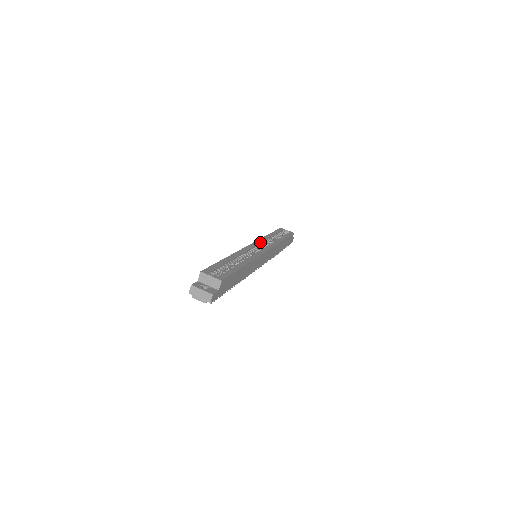
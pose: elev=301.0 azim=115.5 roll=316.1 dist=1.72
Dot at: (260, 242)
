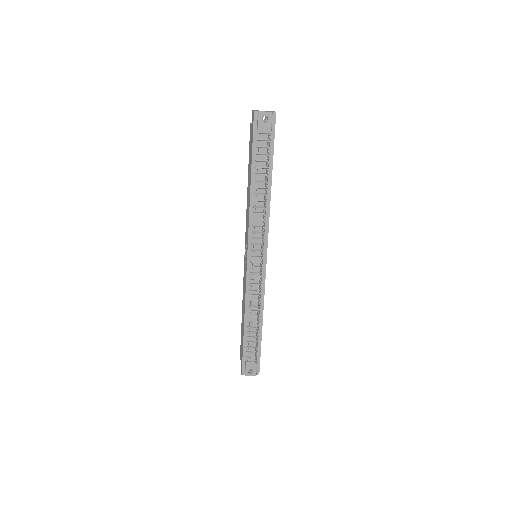
Dot at: occluded
